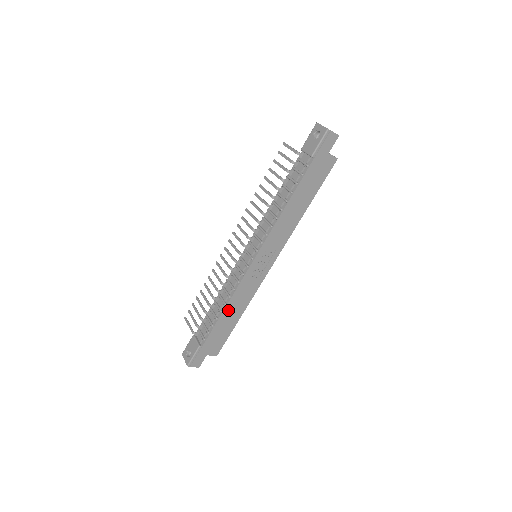
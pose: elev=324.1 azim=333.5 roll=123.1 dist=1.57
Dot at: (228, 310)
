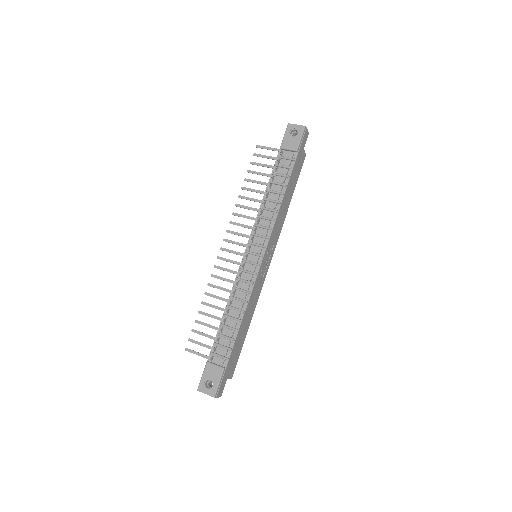
Dot at: (245, 318)
